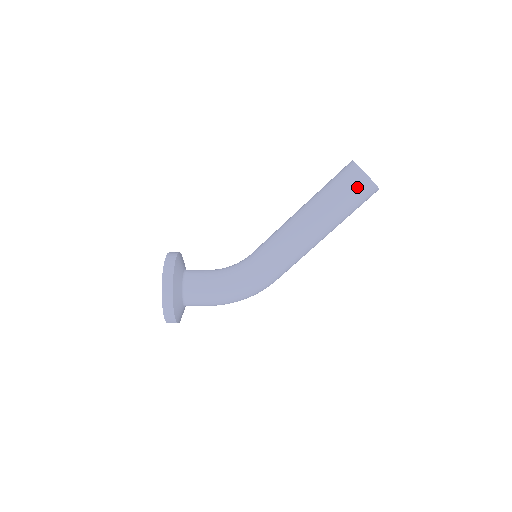
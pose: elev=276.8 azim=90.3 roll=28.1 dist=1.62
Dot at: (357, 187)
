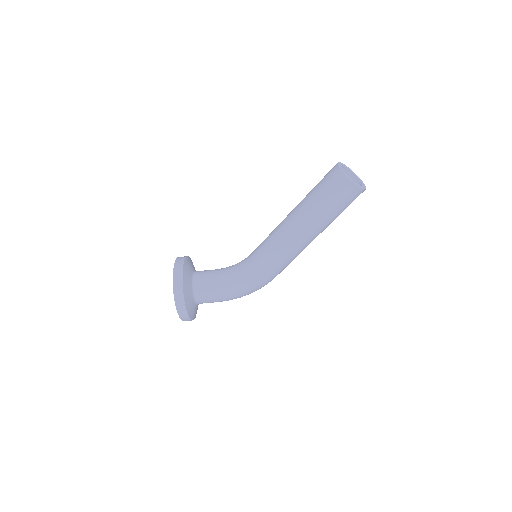
Dot at: (343, 193)
